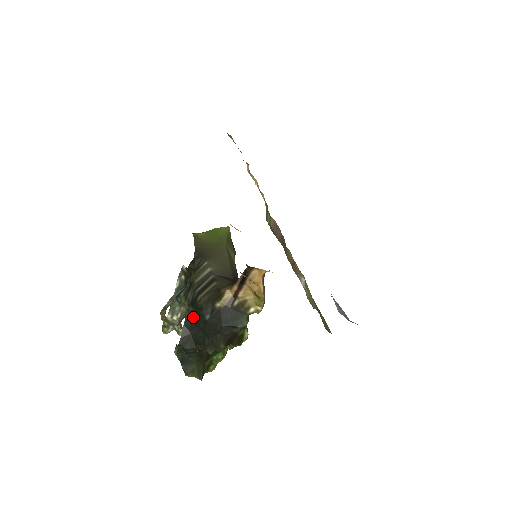
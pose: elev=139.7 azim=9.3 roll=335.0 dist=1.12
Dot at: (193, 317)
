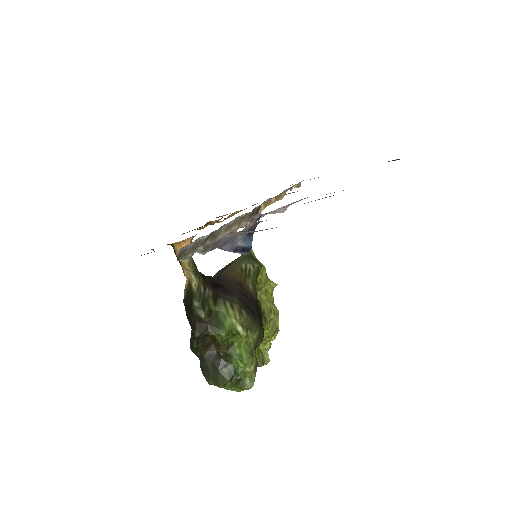
Dot at: occluded
